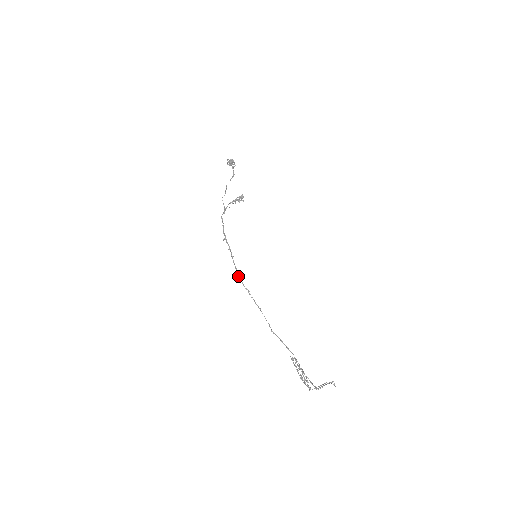
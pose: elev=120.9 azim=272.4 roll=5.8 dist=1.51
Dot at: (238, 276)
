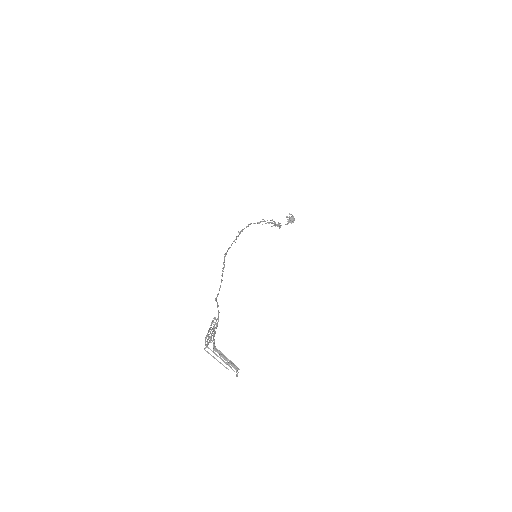
Dot at: (226, 253)
